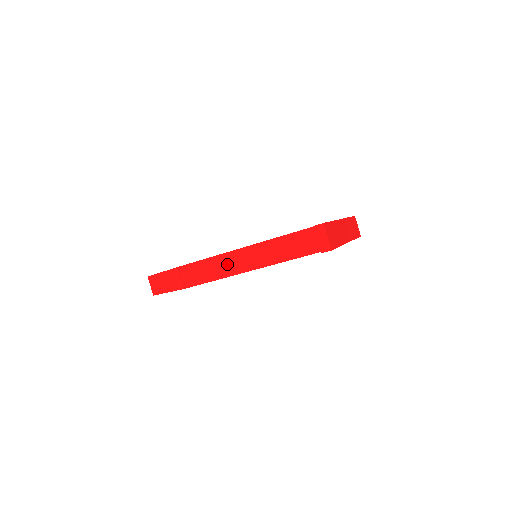
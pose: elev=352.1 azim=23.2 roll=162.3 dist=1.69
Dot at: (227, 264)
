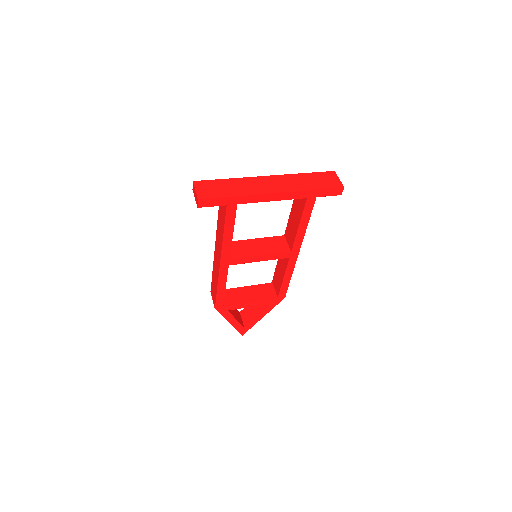
Dot at: (216, 268)
